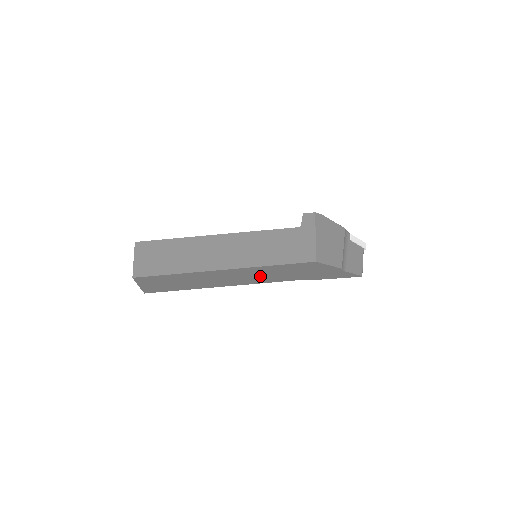
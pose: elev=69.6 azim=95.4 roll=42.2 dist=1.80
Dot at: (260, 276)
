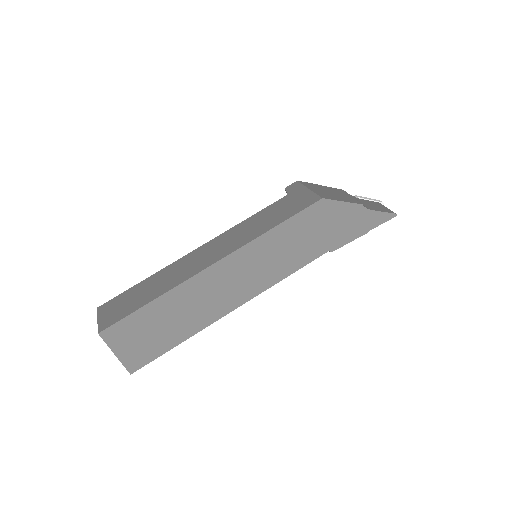
Dot at: (269, 263)
